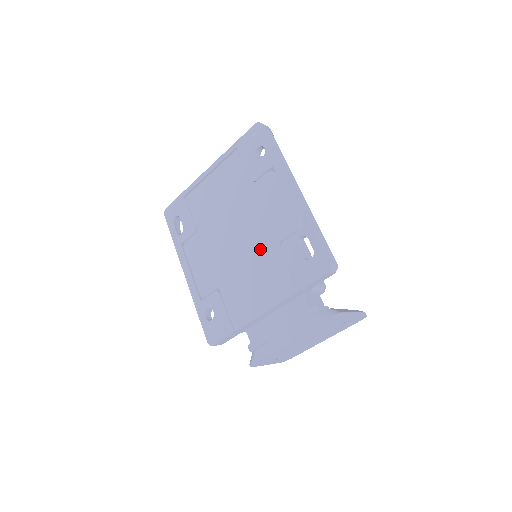
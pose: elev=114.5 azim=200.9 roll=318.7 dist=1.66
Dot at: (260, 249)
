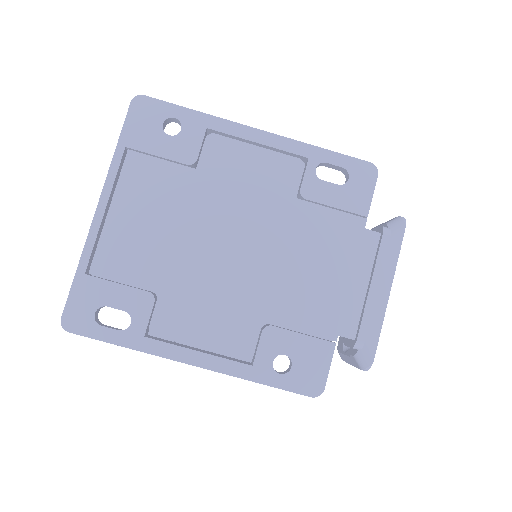
Dot at: (279, 225)
